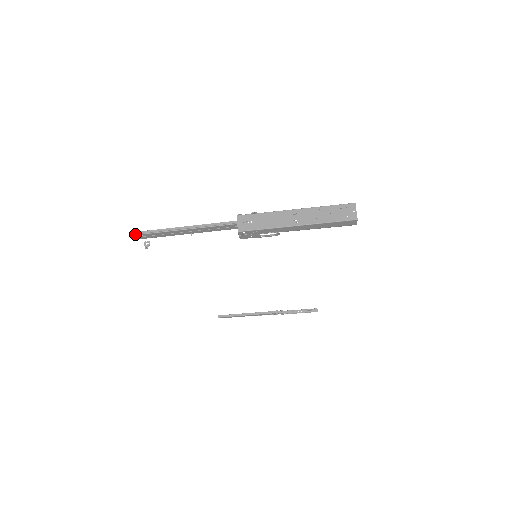
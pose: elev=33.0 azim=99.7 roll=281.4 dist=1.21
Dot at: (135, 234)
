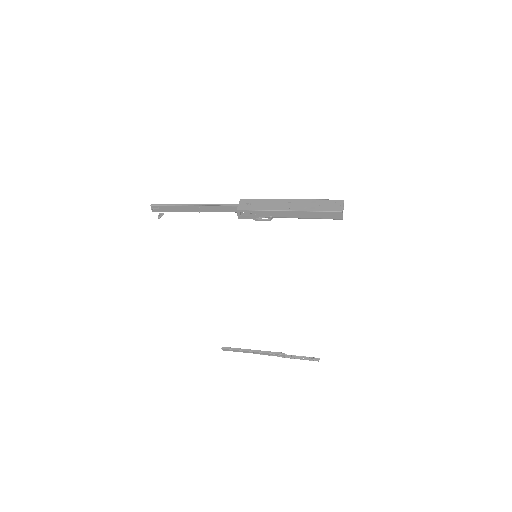
Dot at: (153, 205)
